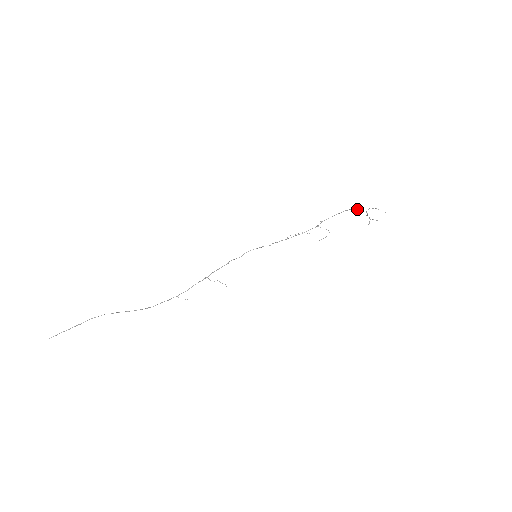
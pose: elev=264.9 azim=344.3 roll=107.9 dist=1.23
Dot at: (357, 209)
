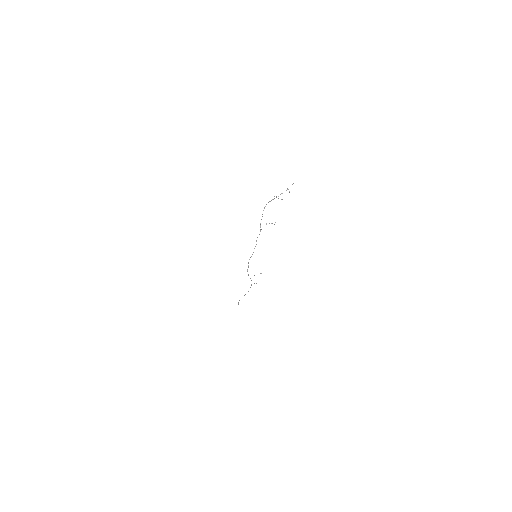
Dot at: occluded
